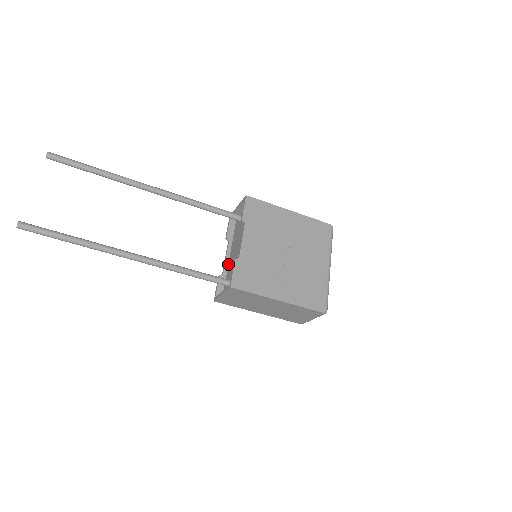
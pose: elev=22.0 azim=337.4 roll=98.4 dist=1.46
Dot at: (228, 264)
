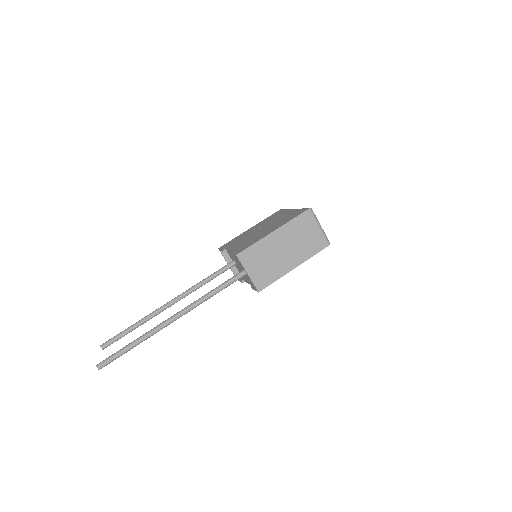
Dot at: occluded
